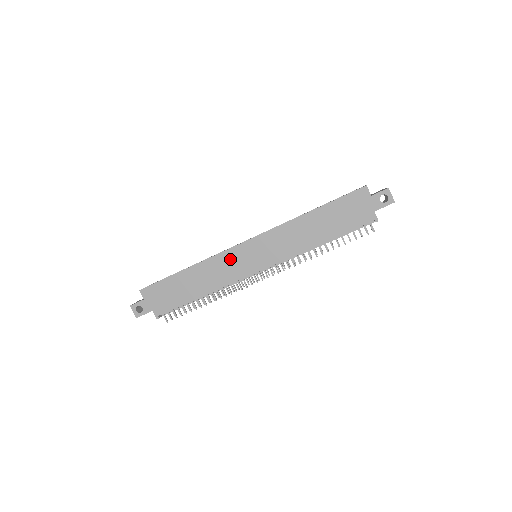
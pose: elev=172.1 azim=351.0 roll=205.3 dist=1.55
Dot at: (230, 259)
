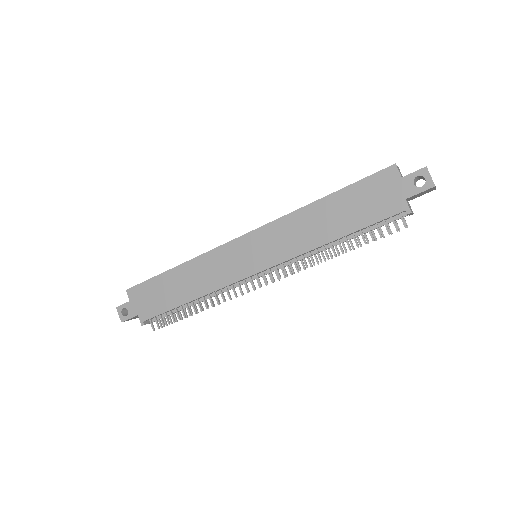
Dot at: (223, 257)
